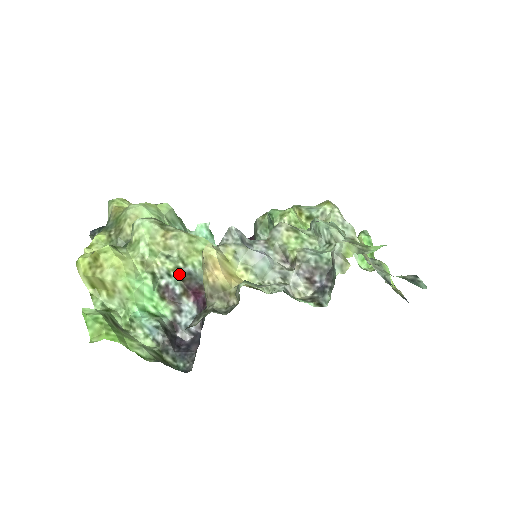
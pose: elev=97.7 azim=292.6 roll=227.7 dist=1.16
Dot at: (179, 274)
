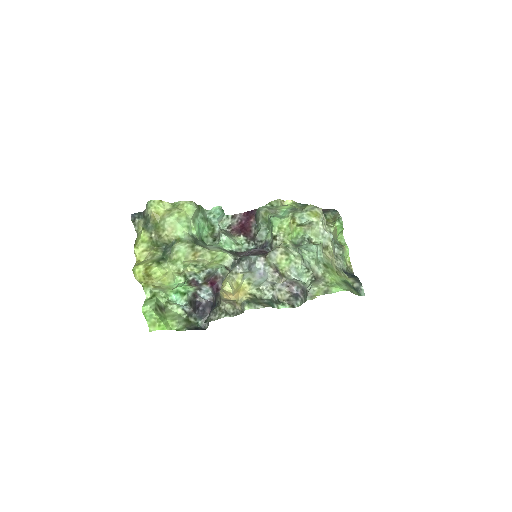
Dot at: (202, 275)
